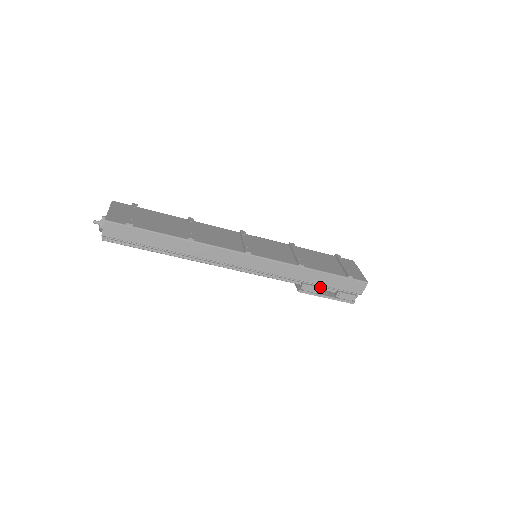
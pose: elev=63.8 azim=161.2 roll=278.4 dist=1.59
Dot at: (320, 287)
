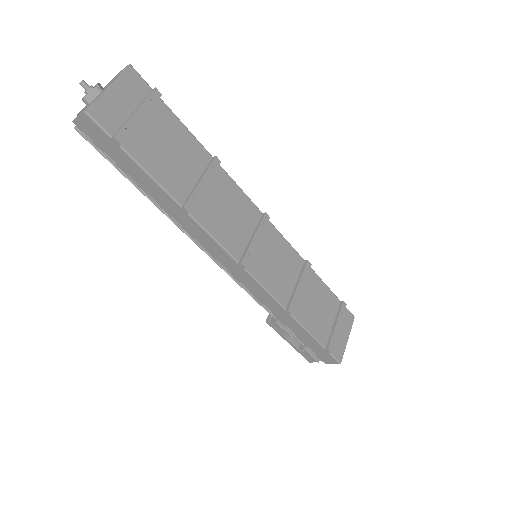
Dot at: (291, 334)
